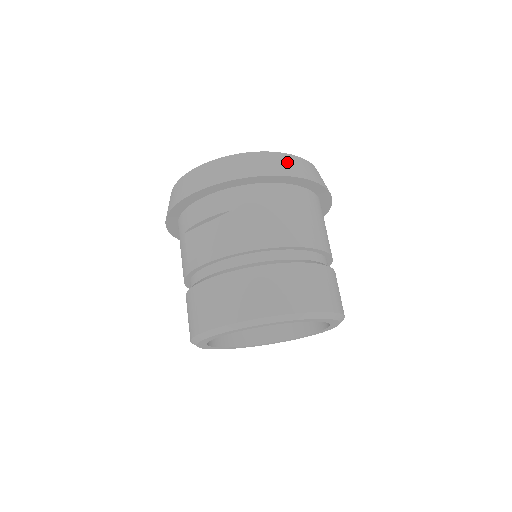
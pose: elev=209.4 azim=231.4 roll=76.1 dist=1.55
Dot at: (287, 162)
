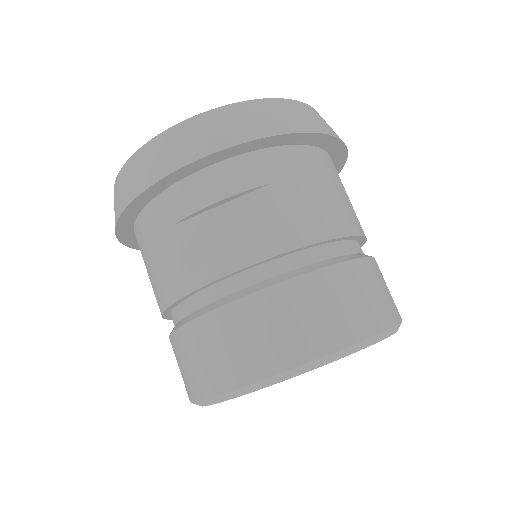
Dot at: (320, 118)
